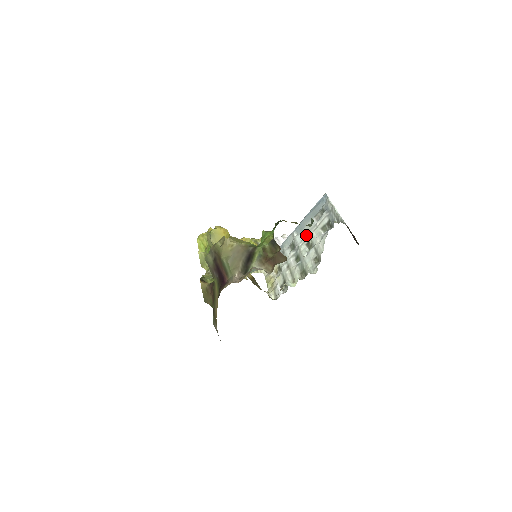
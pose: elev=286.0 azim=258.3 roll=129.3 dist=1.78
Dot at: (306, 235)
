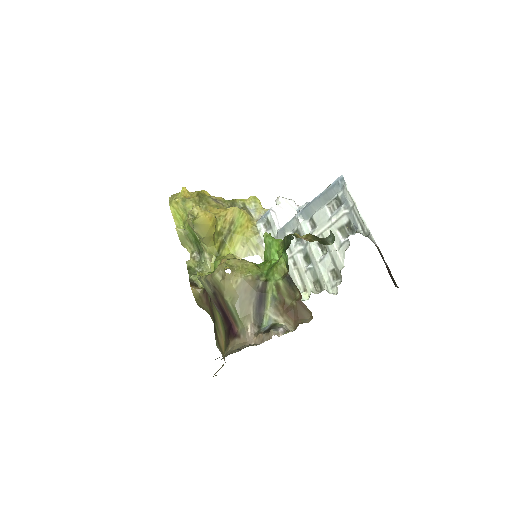
Dot at: (317, 229)
